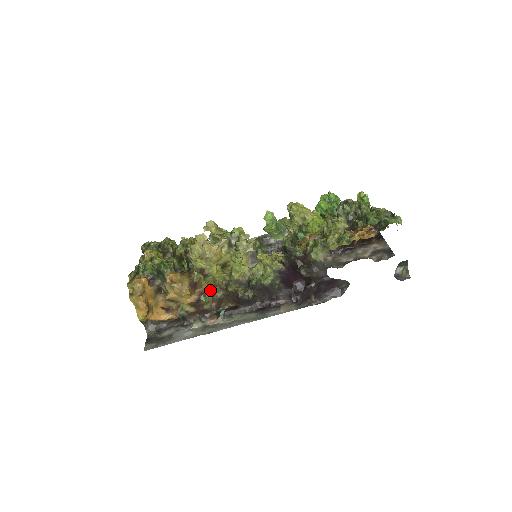
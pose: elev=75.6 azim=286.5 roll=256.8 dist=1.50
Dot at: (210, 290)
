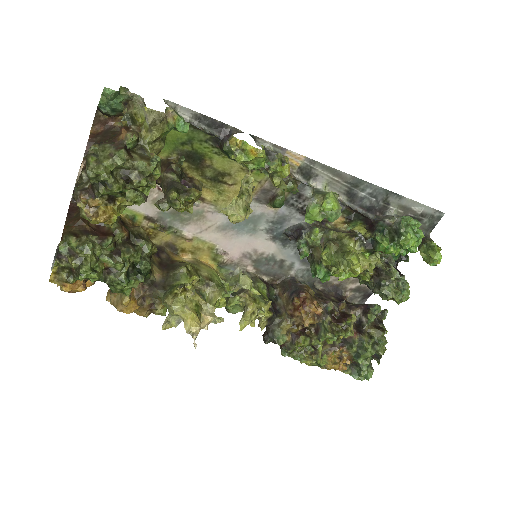
Dot at: occluded
